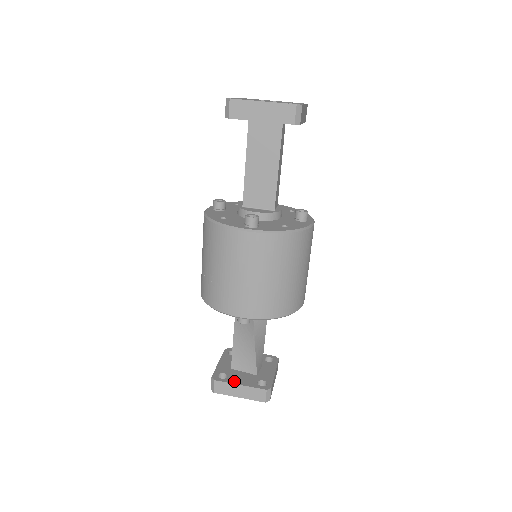
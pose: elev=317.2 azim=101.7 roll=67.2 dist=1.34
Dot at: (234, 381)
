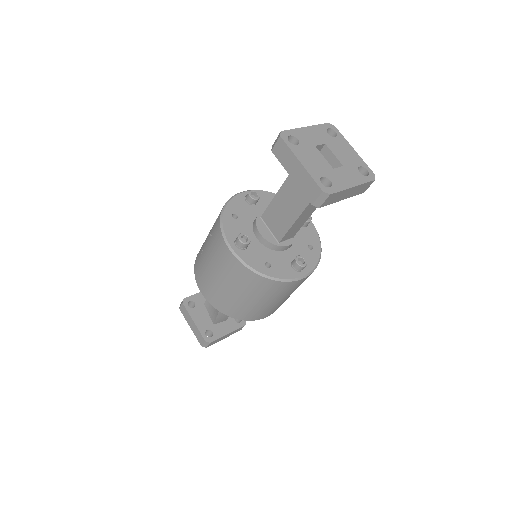
Dot at: (193, 315)
